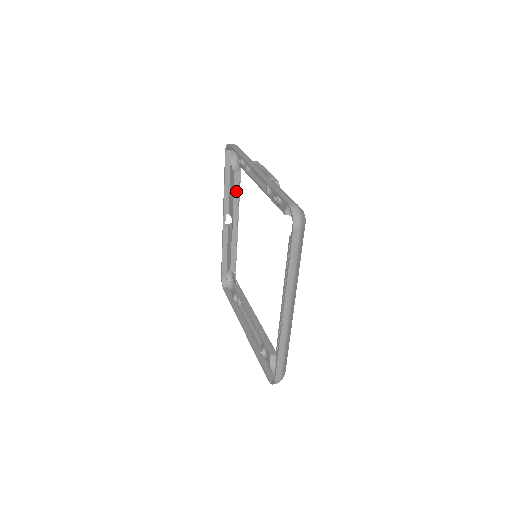
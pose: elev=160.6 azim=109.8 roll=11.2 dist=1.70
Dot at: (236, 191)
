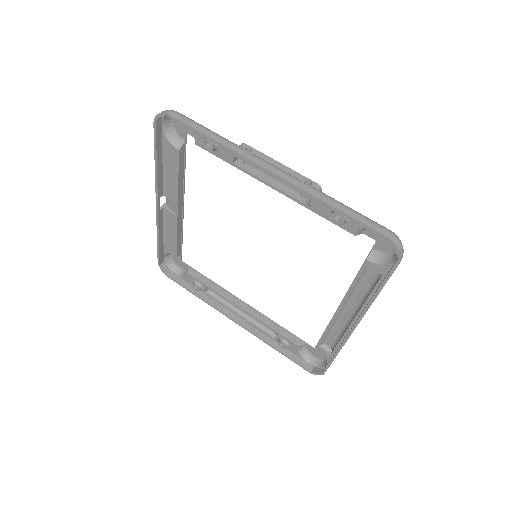
Dot at: (180, 171)
